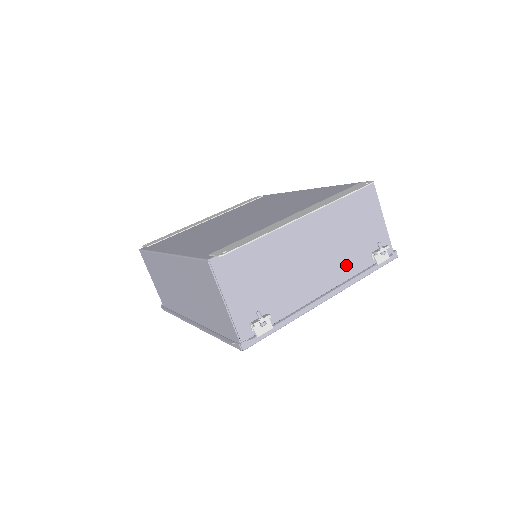
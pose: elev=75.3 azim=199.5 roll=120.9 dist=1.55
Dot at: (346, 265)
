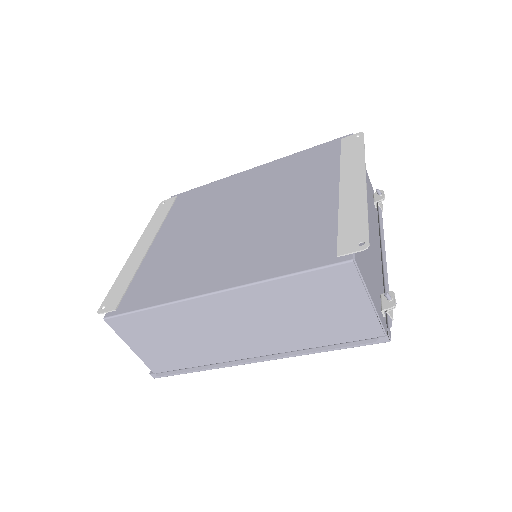
Dot at: (374, 220)
